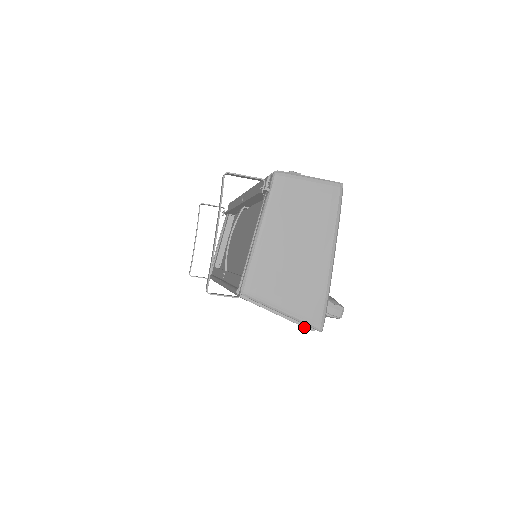
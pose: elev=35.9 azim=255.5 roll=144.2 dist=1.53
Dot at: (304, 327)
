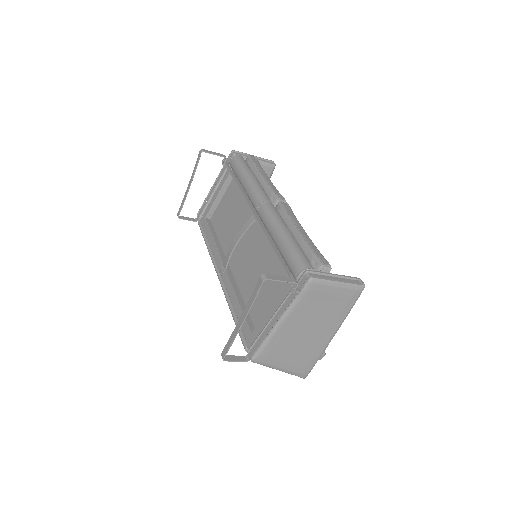
Dot at: occluded
